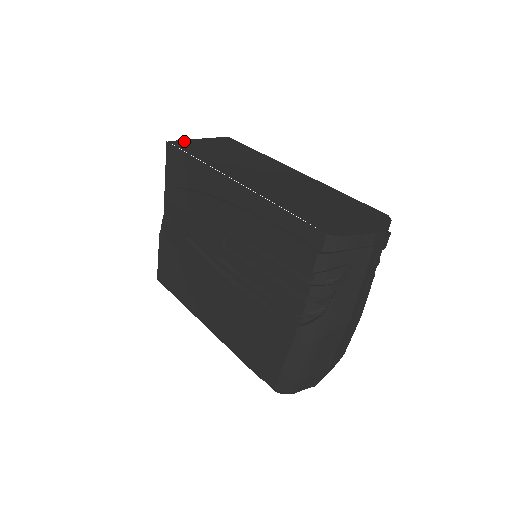
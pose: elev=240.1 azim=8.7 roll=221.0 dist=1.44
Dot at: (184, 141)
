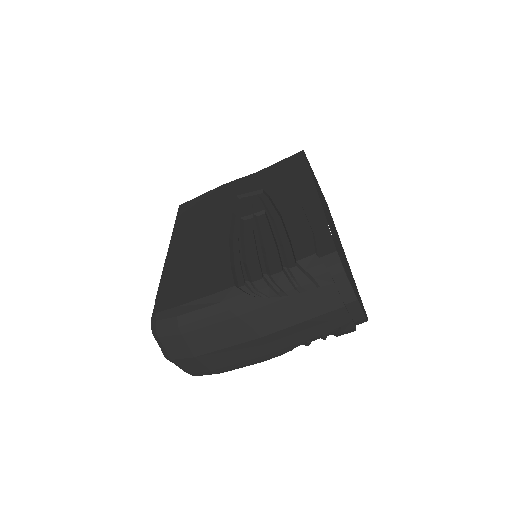
Dot at: occluded
